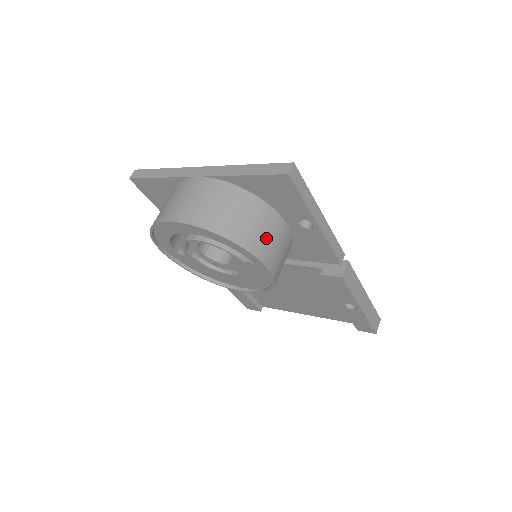
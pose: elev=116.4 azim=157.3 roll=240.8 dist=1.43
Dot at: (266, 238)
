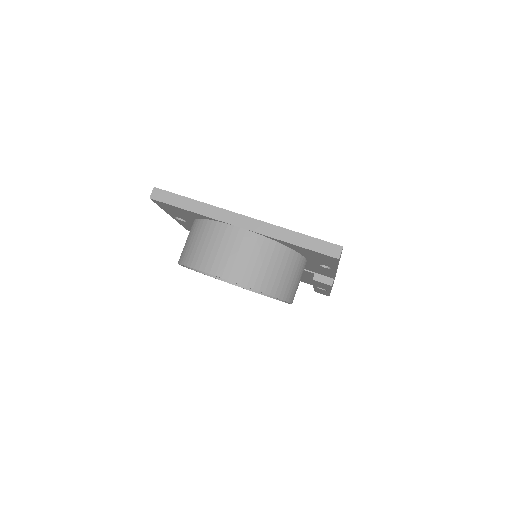
Dot at: (296, 283)
